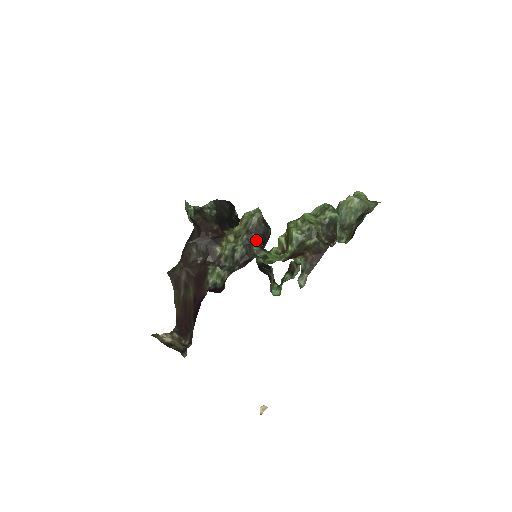
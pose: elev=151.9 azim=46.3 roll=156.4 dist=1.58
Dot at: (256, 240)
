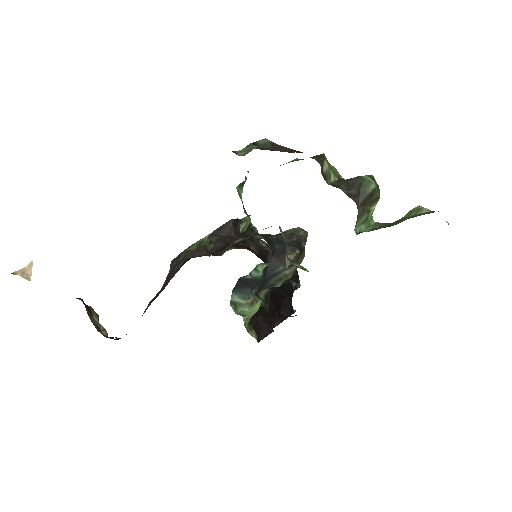
Dot at: (271, 239)
